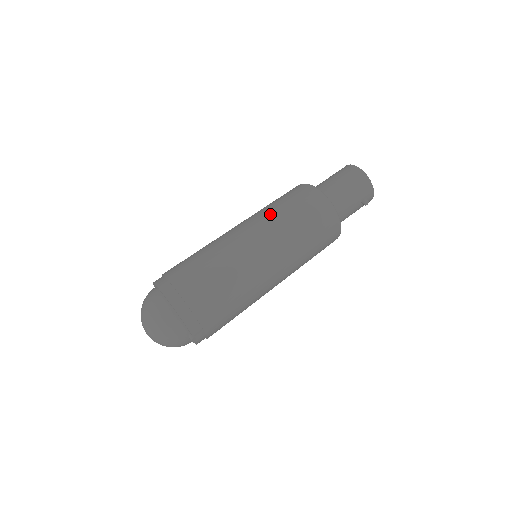
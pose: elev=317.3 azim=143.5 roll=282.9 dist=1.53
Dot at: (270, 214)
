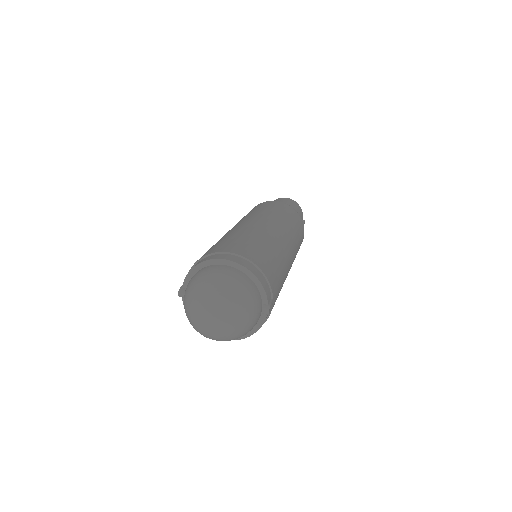
Dot at: (262, 213)
